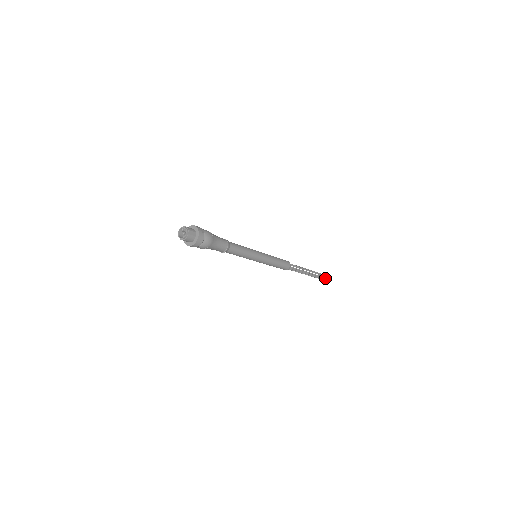
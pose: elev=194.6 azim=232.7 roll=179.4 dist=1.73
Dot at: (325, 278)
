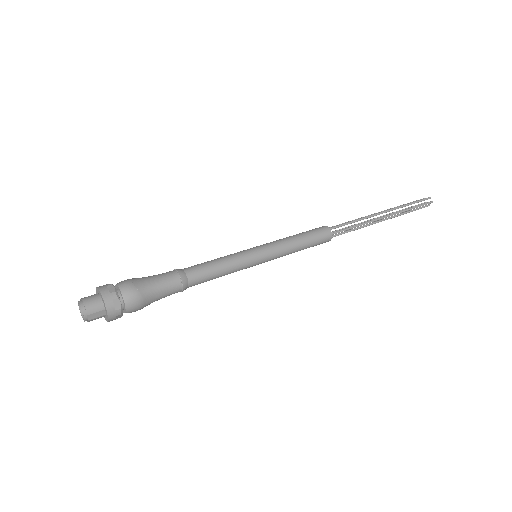
Dot at: (416, 208)
